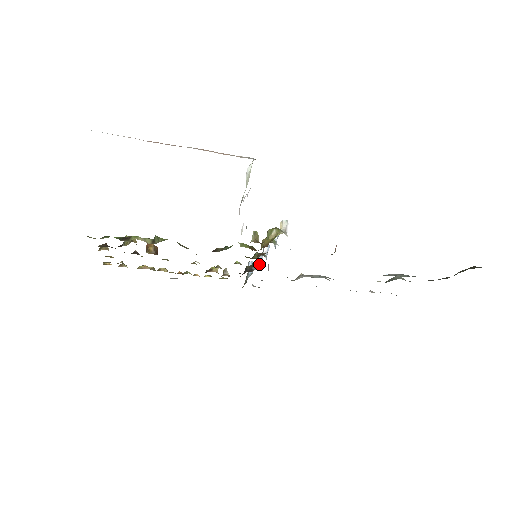
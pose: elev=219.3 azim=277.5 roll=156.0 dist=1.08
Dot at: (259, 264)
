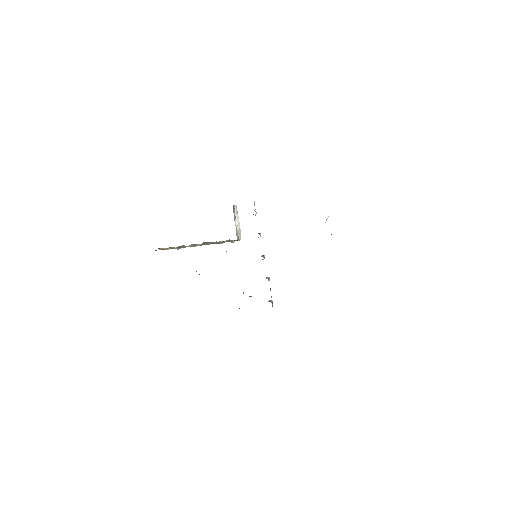
Dot at: (267, 278)
